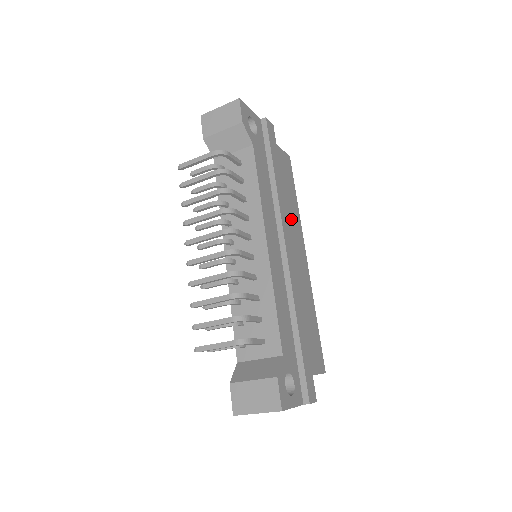
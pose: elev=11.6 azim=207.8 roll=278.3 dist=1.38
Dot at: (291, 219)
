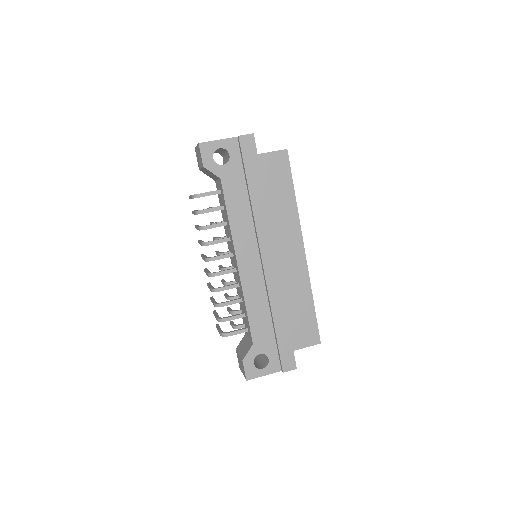
Dot at: (278, 224)
